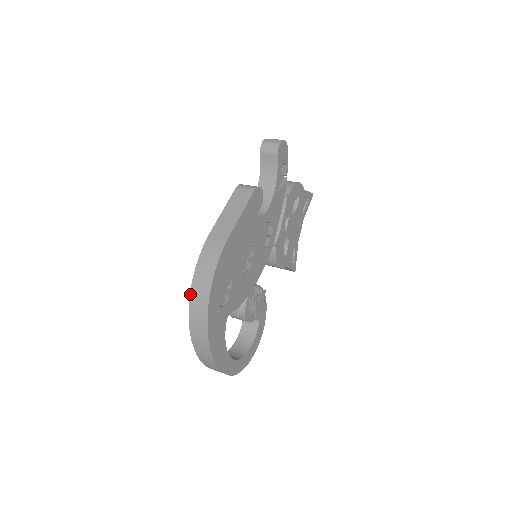
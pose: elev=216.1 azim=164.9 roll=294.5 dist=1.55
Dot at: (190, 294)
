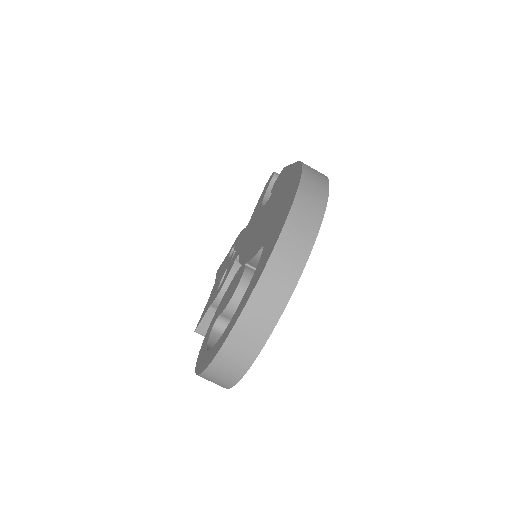
Dot at: (300, 183)
